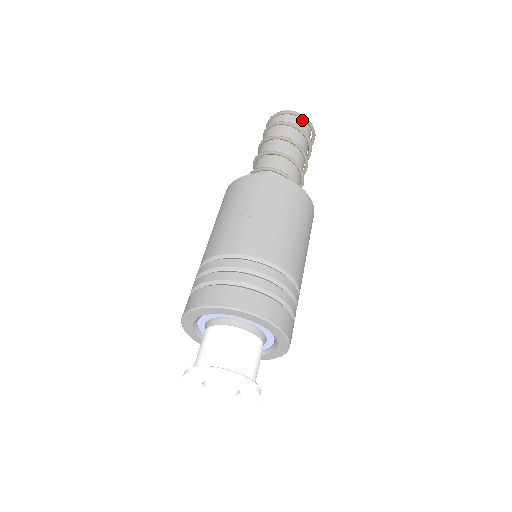
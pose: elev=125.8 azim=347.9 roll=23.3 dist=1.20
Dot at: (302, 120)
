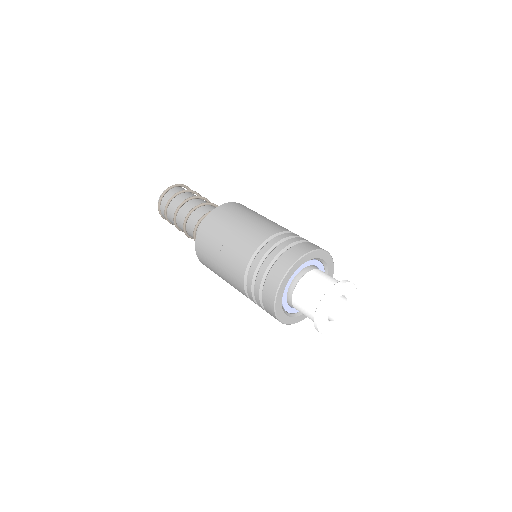
Dot at: (170, 191)
